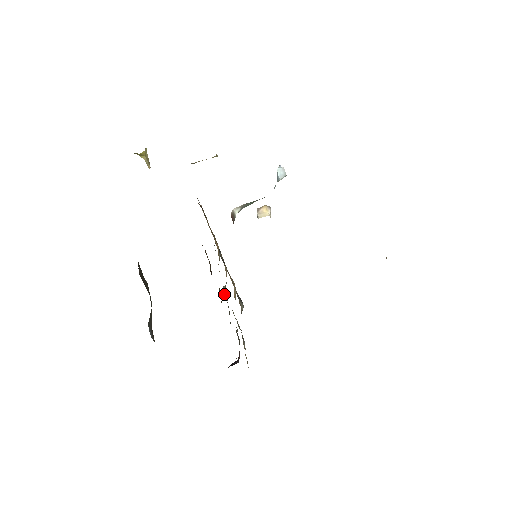
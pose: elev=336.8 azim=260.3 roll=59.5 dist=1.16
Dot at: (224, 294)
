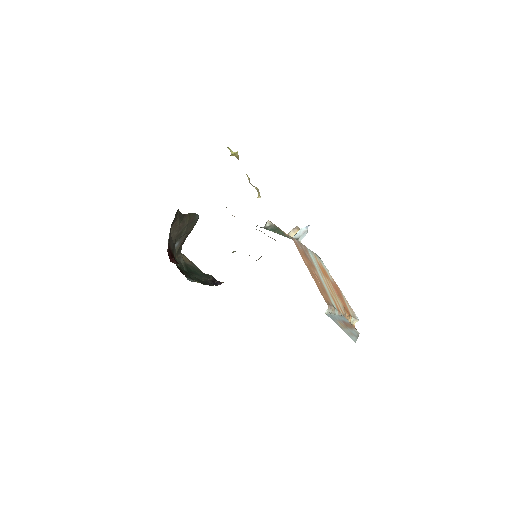
Dot at: occluded
